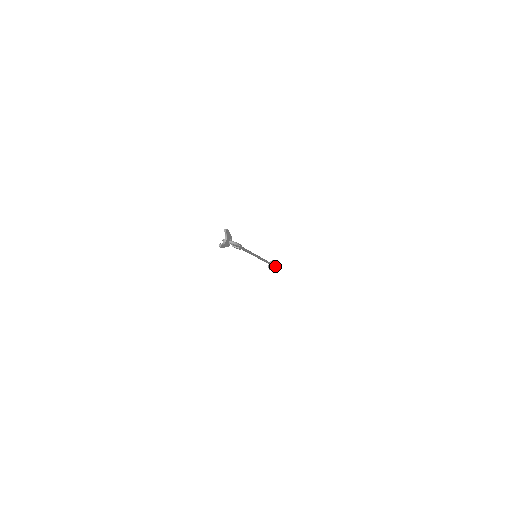
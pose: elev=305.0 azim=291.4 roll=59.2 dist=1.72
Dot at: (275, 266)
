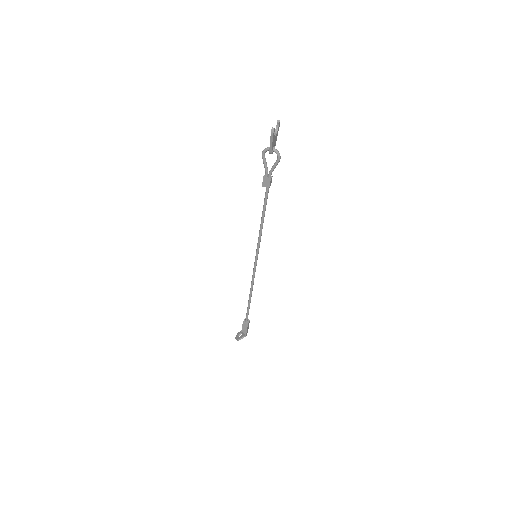
Dot at: (247, 331)
